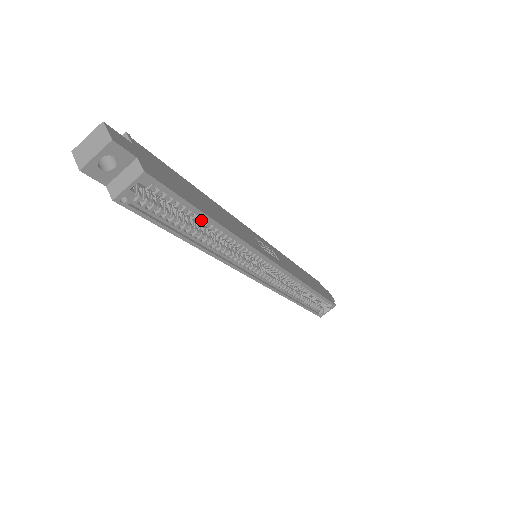
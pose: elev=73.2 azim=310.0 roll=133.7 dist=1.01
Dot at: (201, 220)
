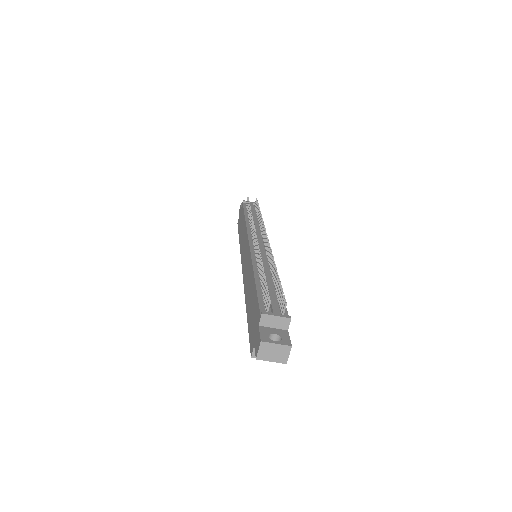
Dot at: occluded
